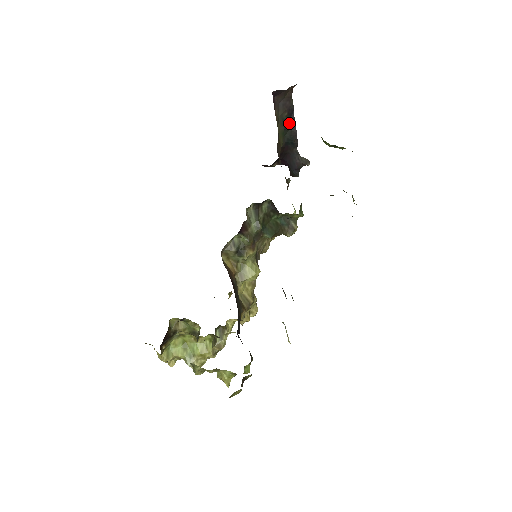
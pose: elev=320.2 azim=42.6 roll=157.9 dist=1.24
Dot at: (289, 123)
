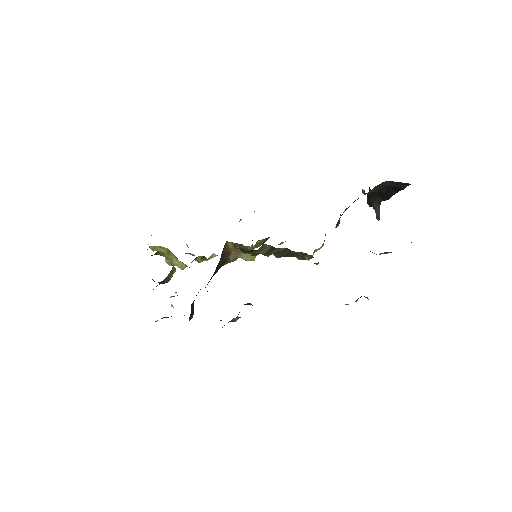
Dot at: (389, 189)
